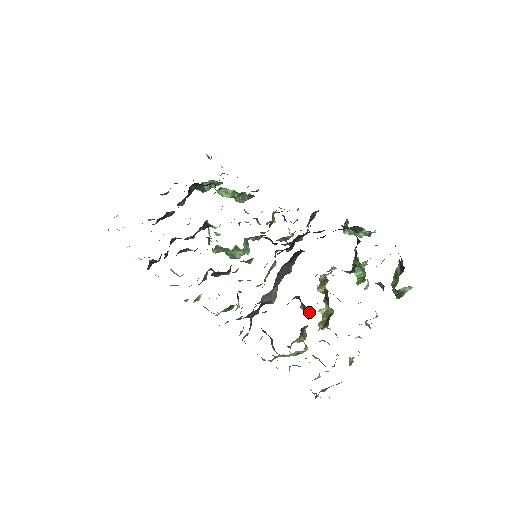
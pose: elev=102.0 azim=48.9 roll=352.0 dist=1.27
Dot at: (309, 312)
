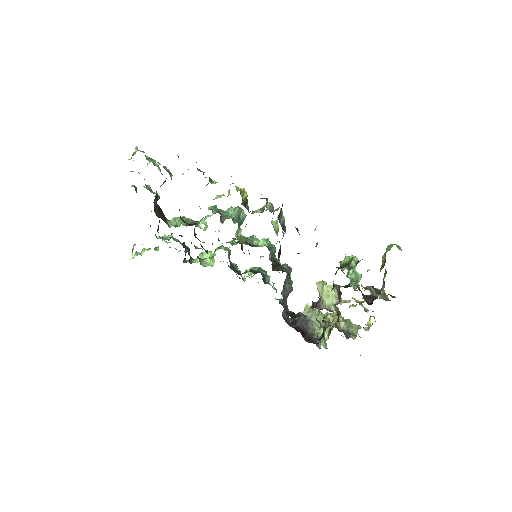
Dot at: occluded
